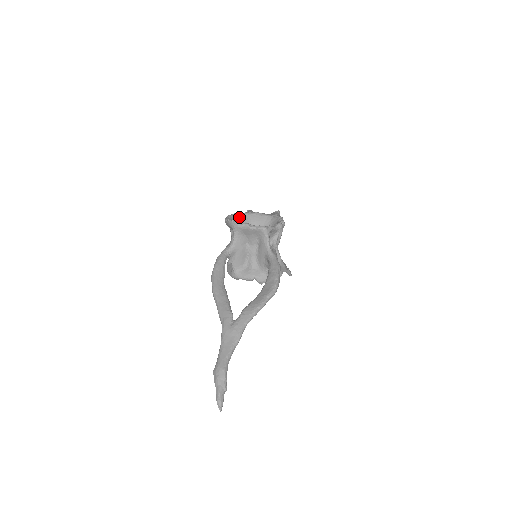
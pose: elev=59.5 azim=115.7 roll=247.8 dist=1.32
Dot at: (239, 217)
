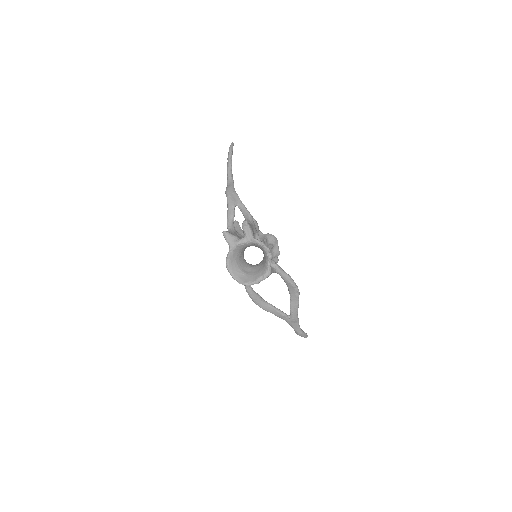
Dot at: (232, 259)
